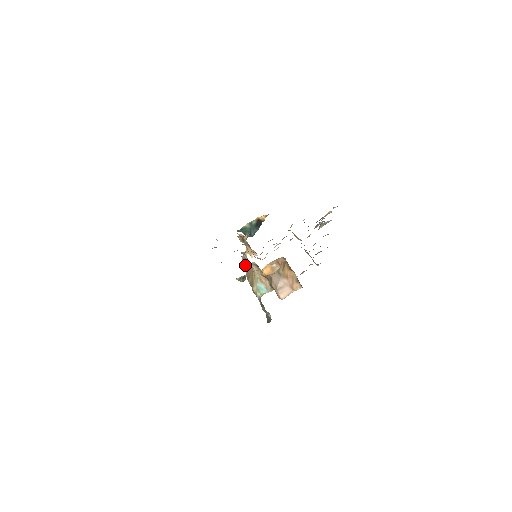
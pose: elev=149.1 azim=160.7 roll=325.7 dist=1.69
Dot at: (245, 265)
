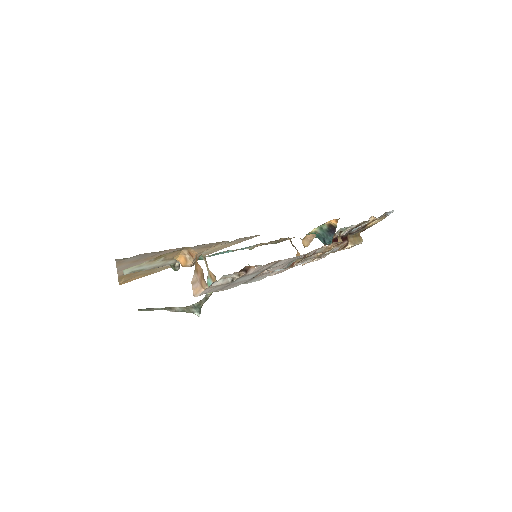
Dot at: occluded
